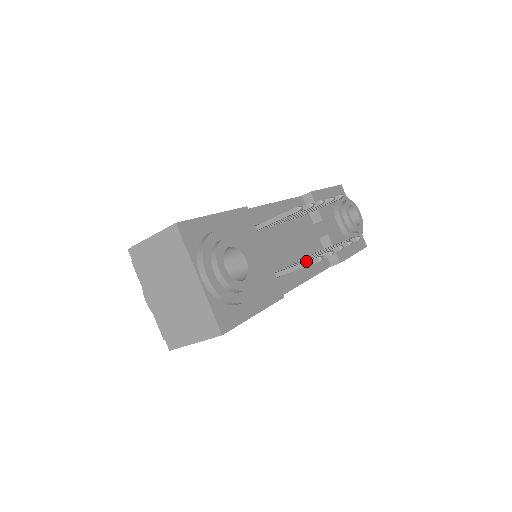
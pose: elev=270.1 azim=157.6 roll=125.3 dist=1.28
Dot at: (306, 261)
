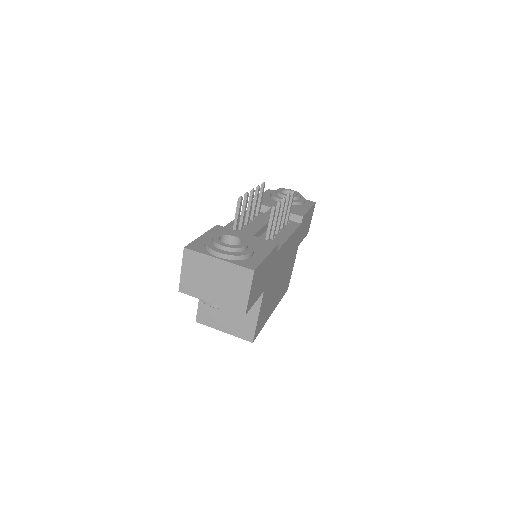
Dot at: occluded
